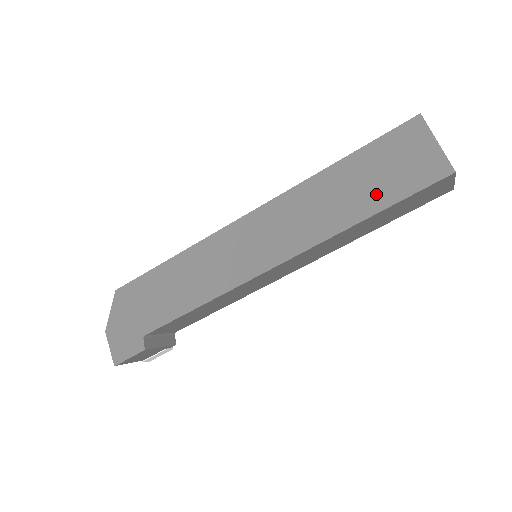
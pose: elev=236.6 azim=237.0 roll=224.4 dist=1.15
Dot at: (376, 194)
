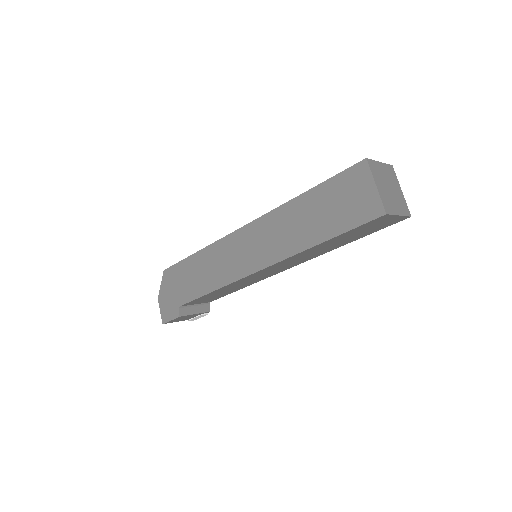
Dot at: (328, 224)
